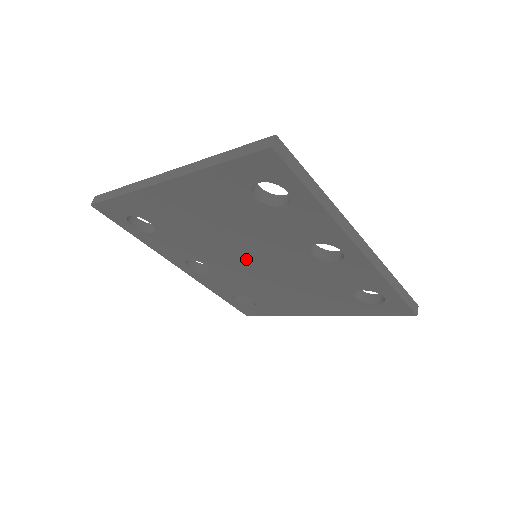
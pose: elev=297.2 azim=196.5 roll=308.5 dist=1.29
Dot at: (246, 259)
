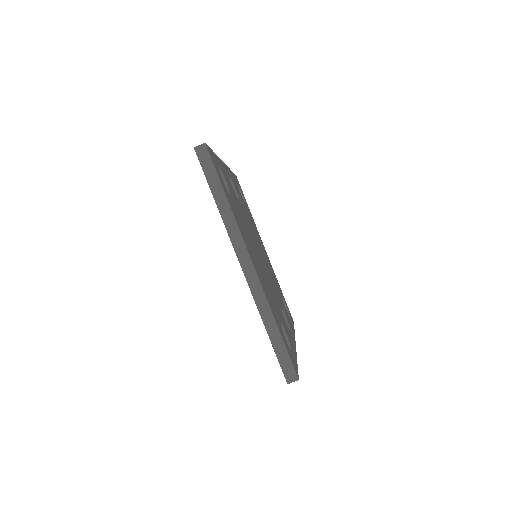
Dot at: occluded
